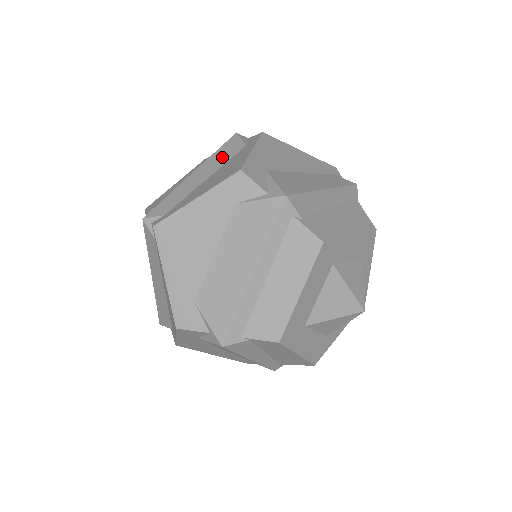
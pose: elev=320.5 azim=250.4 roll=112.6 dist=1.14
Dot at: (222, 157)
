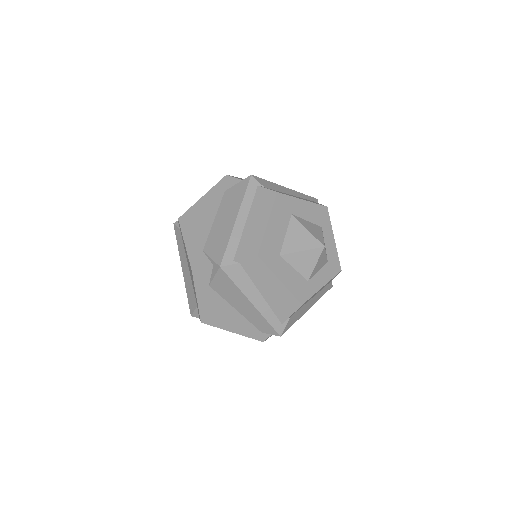
Dot at: occluded
